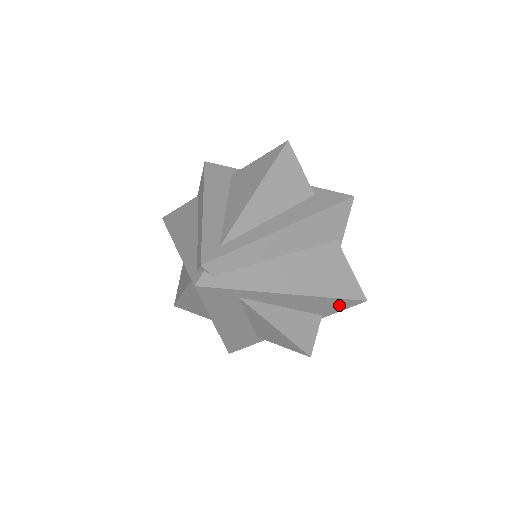
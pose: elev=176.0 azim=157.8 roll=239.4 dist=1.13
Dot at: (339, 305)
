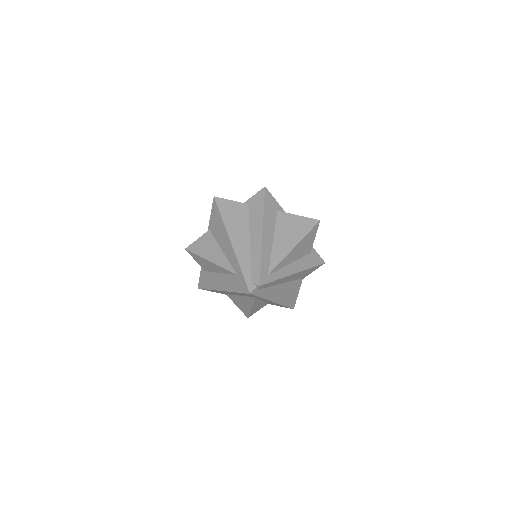
Dot at: (282, 306)
